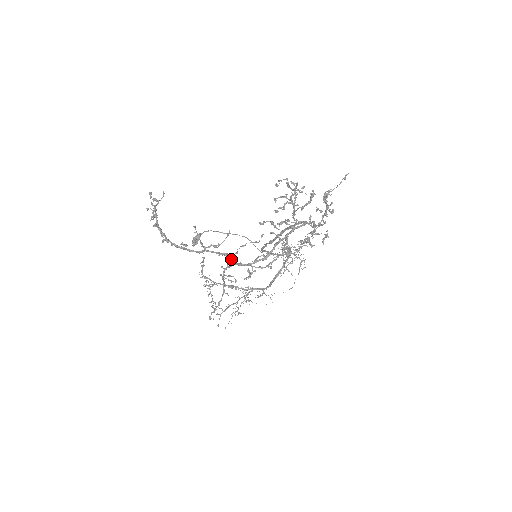
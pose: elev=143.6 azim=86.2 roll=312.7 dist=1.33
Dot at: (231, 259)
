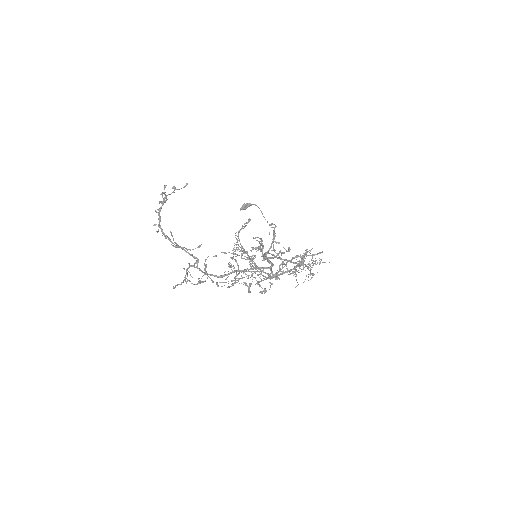
Dot at: (196, 263)
